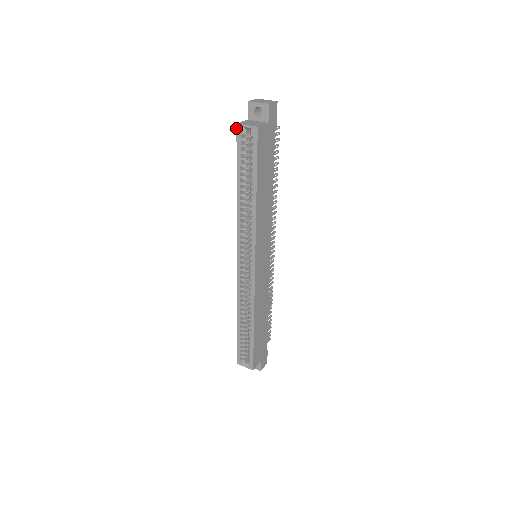
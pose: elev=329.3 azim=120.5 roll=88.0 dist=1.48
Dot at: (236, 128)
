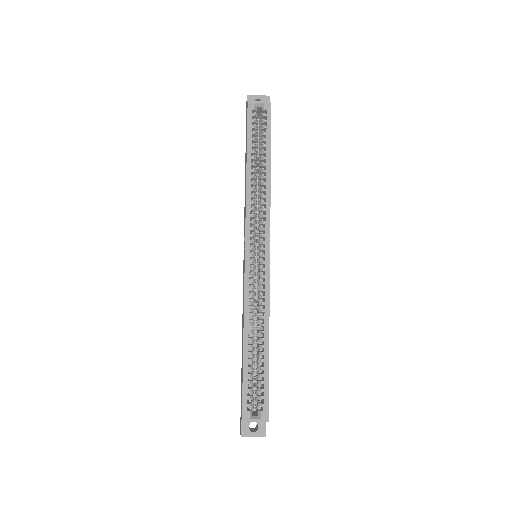
Dot at: (247, 105)
